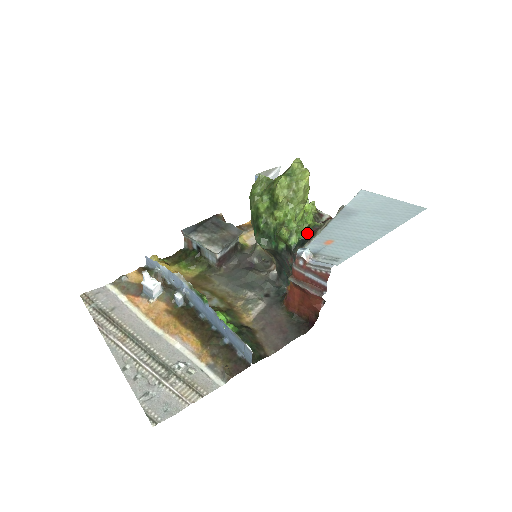
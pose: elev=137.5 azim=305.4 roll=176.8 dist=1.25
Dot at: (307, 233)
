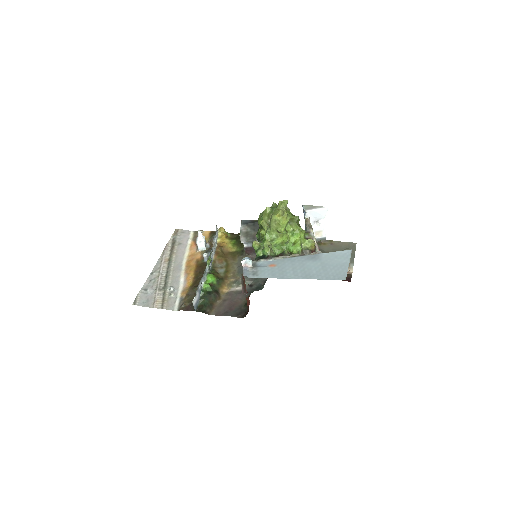
Dot at: (269, 253)
